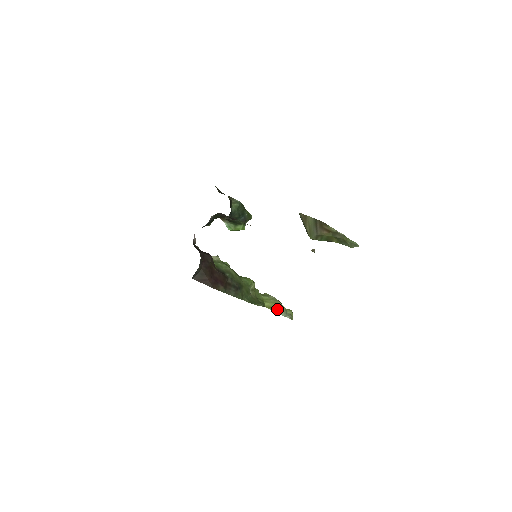
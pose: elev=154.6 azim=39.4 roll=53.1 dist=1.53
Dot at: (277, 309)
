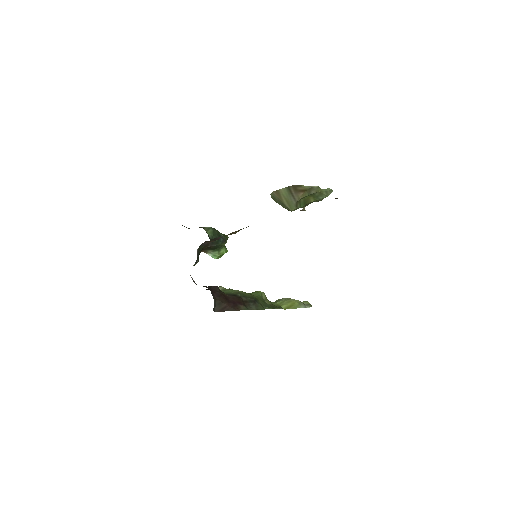
Dot at: (295, 305)
